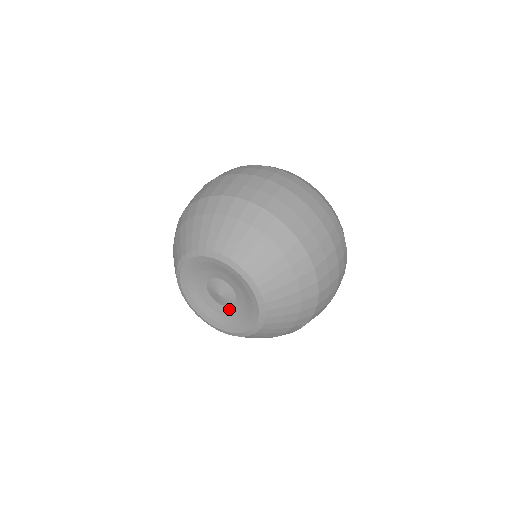
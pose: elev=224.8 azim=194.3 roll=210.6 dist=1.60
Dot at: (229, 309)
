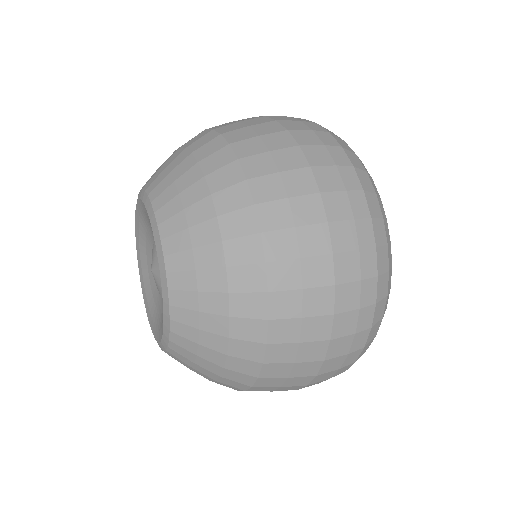
Dot at: occluded
